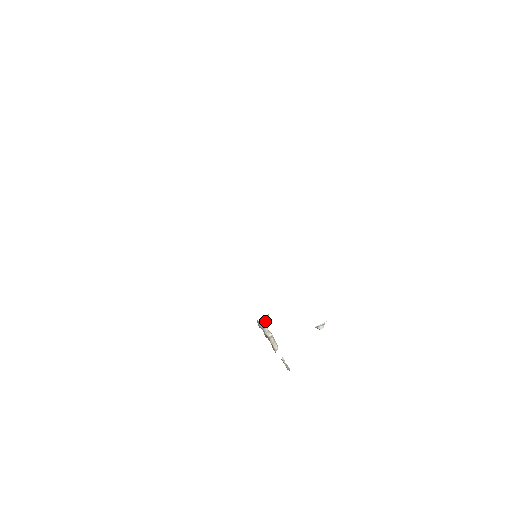
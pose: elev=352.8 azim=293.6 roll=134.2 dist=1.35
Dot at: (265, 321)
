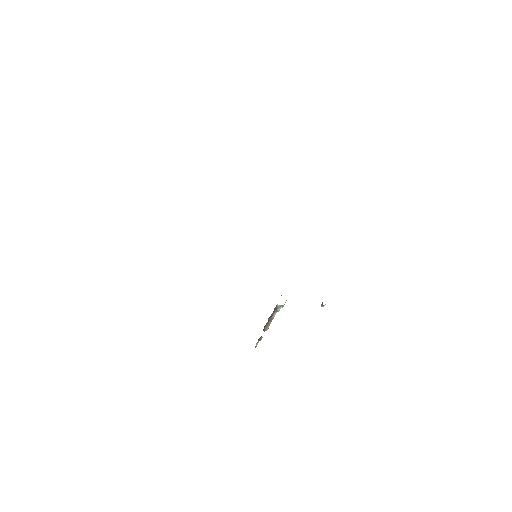
Dot at: (283, 305)
